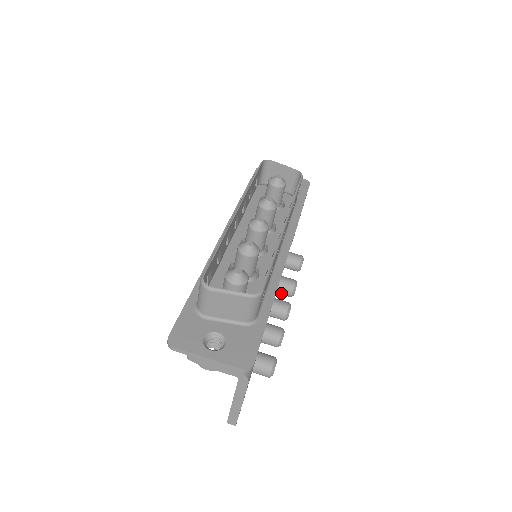
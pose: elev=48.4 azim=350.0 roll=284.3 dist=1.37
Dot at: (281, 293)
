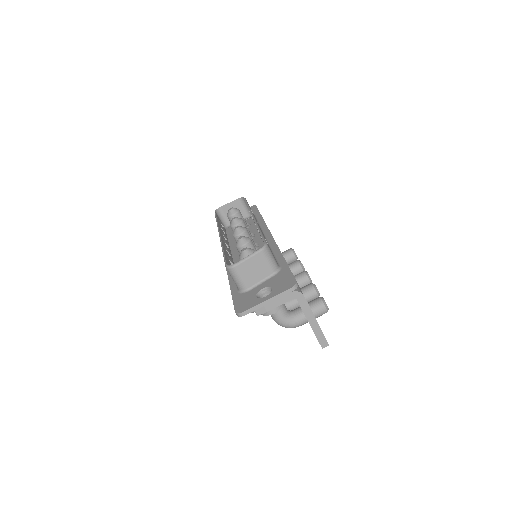
Dot at: occluded
